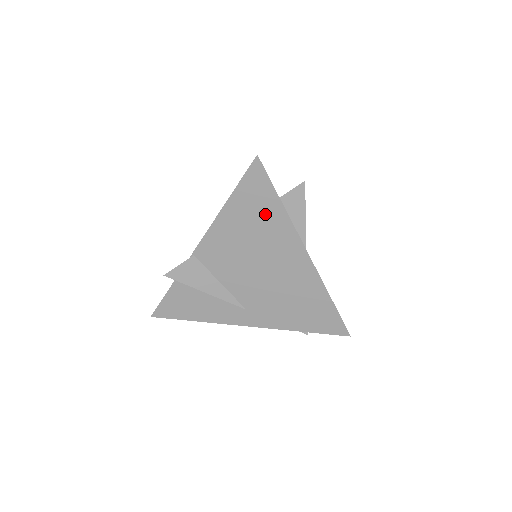
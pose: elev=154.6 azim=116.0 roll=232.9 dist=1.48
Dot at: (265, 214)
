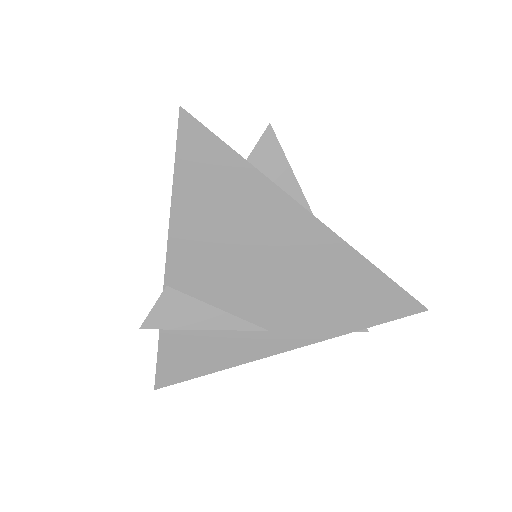
Dot at: (231, 187)
